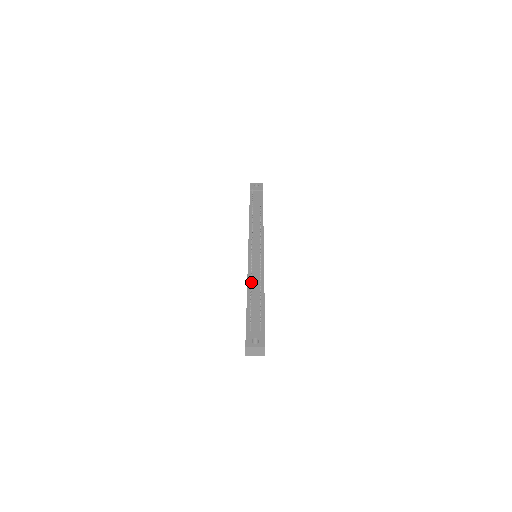
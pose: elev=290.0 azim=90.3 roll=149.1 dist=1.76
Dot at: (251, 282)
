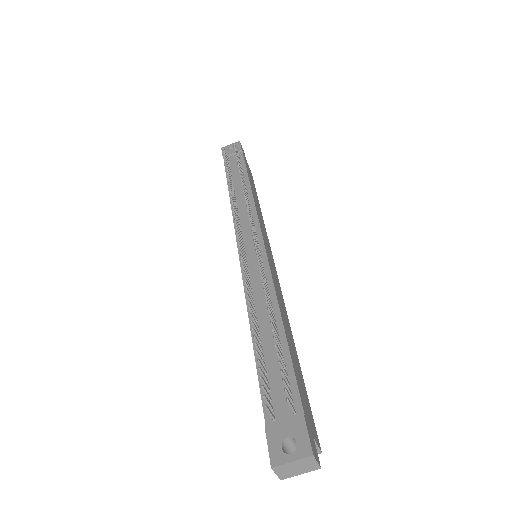
Dot at: (253, 310)
